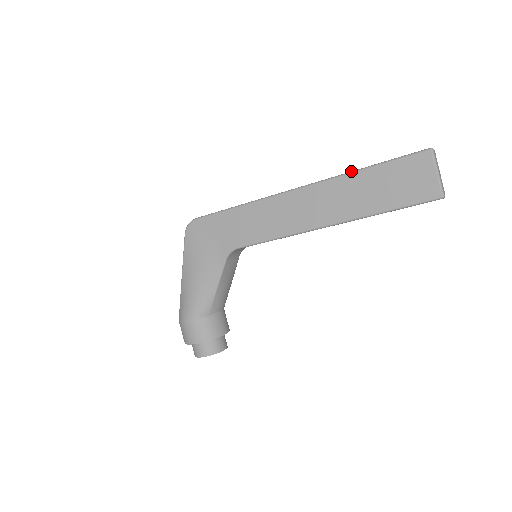
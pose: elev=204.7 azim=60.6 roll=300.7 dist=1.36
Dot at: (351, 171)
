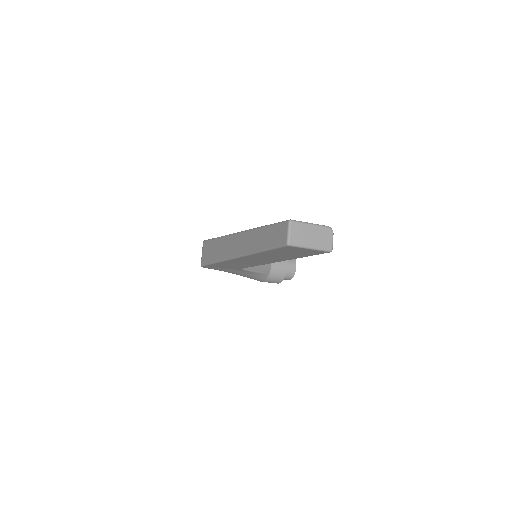
Dot at: (253, 252)
